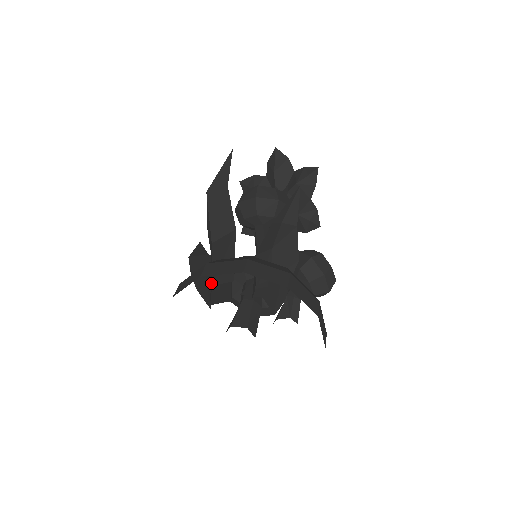
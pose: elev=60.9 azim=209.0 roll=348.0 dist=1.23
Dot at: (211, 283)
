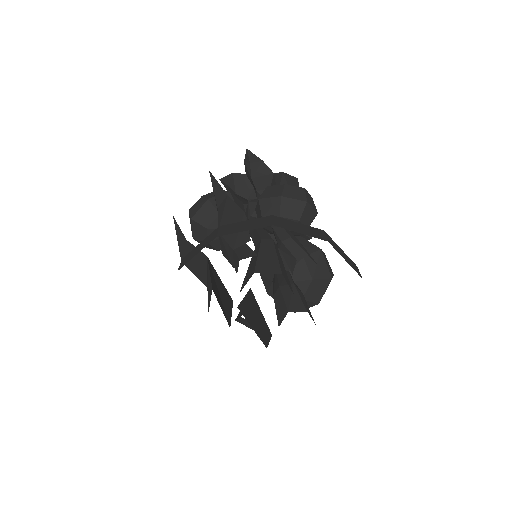
Dot at: occluded
